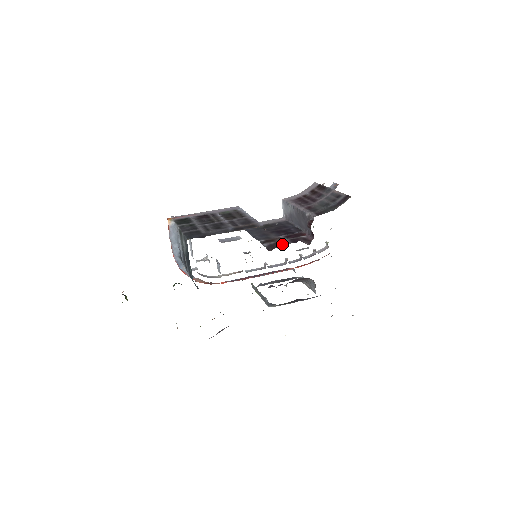
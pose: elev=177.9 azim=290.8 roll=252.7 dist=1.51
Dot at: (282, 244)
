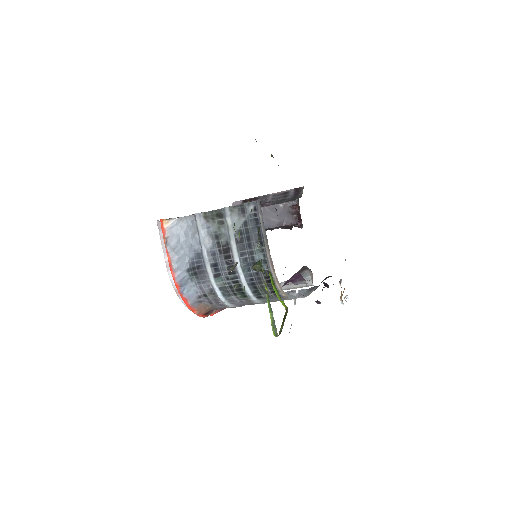
Dot at: (291, 225)
